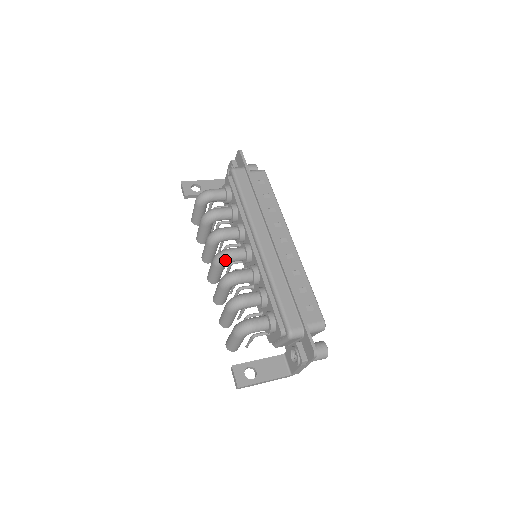
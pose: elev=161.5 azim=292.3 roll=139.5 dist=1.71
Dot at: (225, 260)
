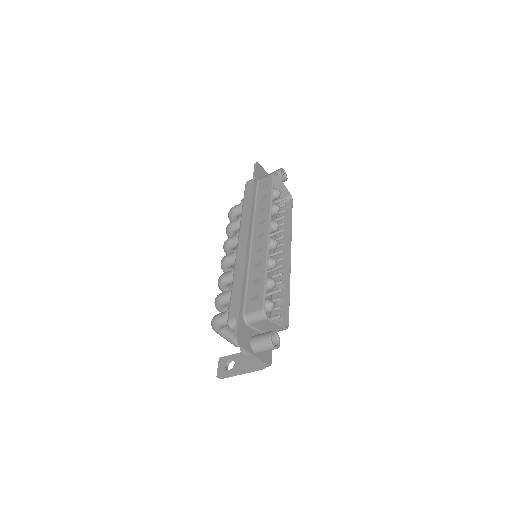
Dot at: (223, 265)
